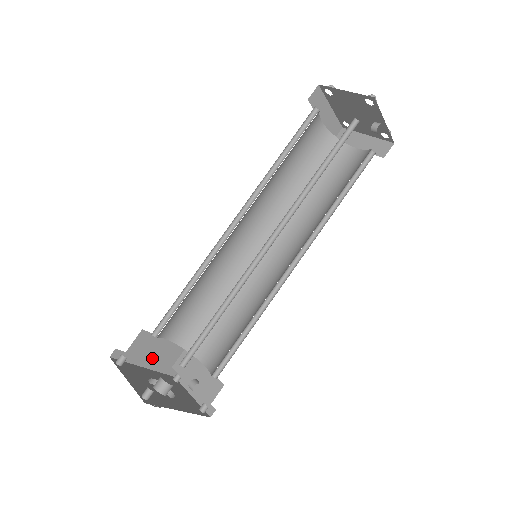
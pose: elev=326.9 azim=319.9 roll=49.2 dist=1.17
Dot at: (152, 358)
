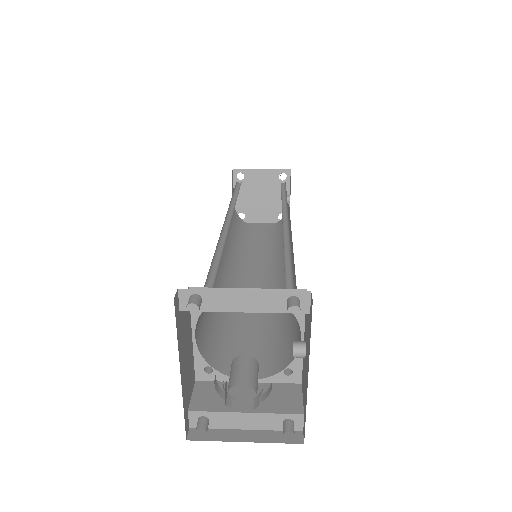
Dot at: (184, 362)
